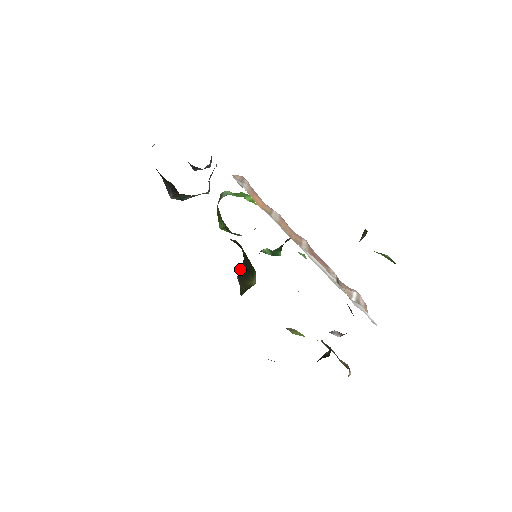
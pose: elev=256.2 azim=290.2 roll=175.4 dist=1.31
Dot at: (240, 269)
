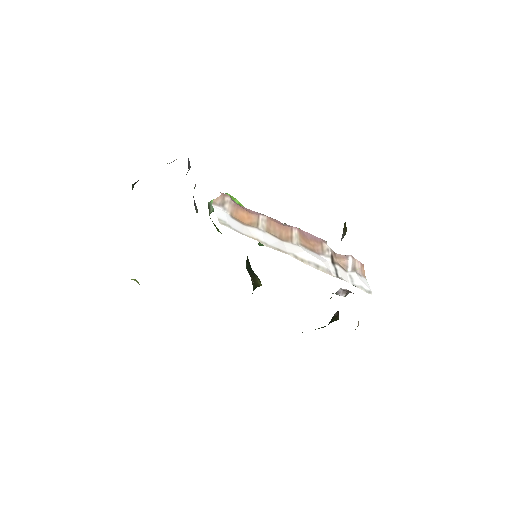
Dot at: (246, 262)
